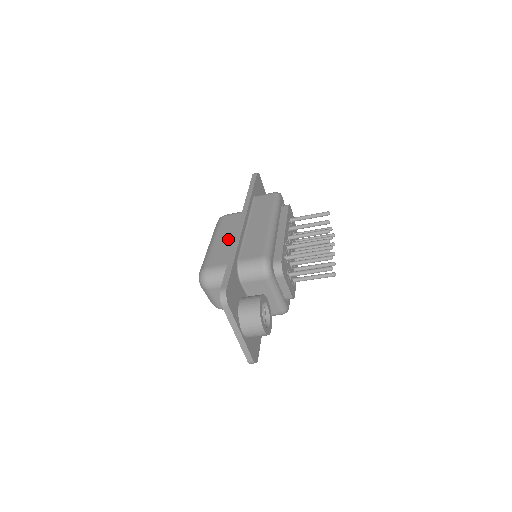
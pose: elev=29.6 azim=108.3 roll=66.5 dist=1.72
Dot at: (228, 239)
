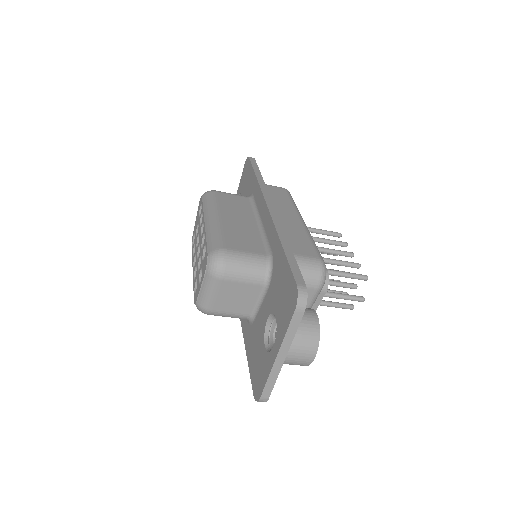
Dot at: (240, 221)
